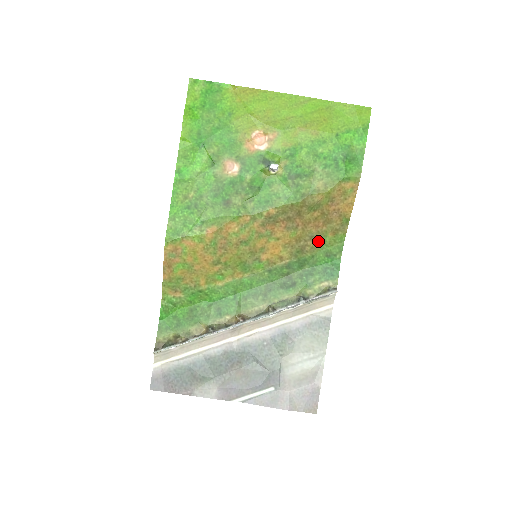
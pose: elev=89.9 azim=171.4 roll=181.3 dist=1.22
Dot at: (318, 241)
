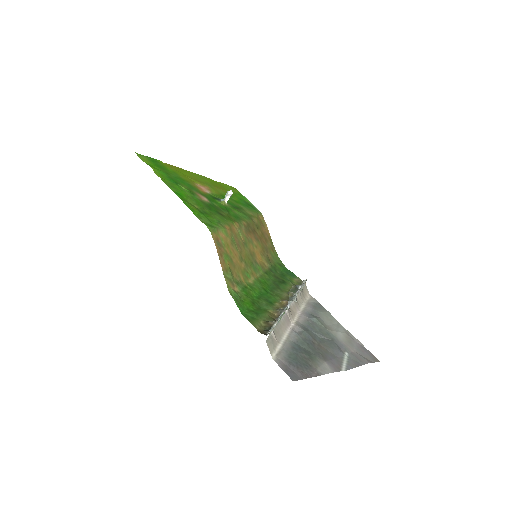
Dot at: (270, 255)
